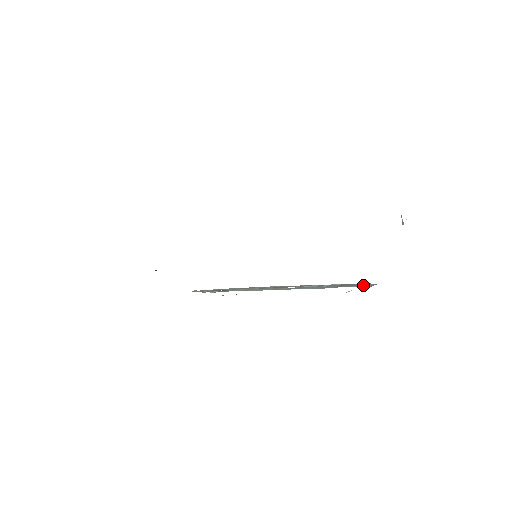
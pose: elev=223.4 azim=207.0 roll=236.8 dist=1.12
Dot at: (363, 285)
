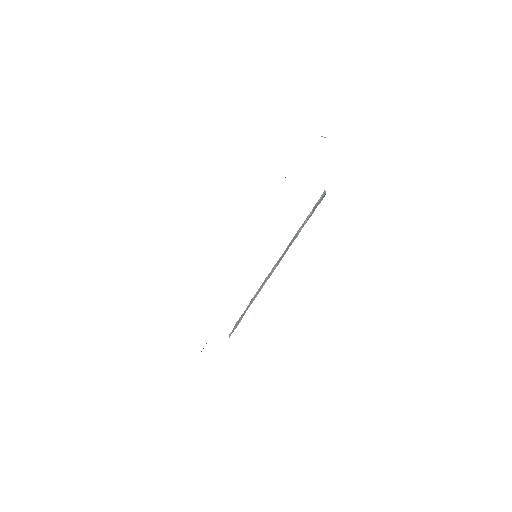
Dot at: (324, 196)
